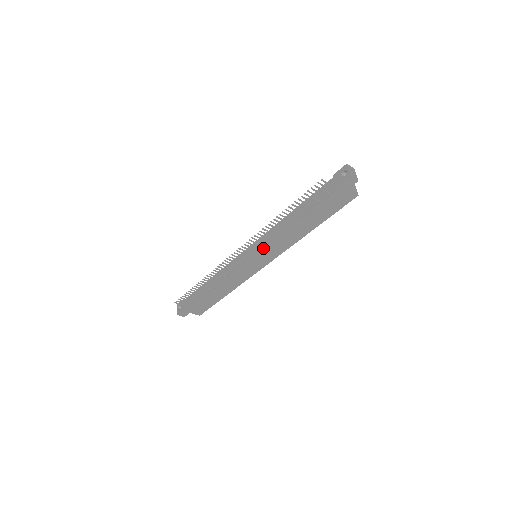
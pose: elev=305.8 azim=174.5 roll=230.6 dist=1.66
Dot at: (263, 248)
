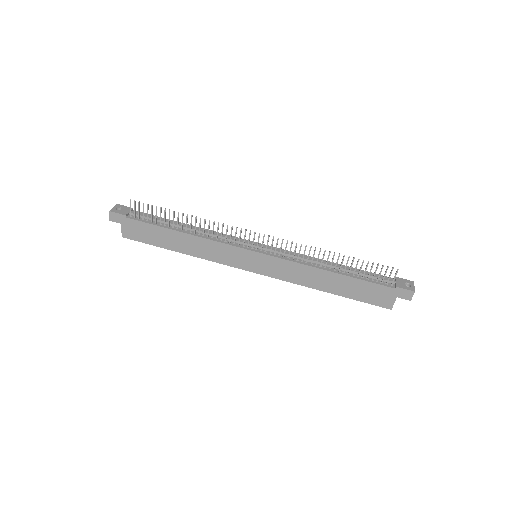
Dot at: (279, 258)
